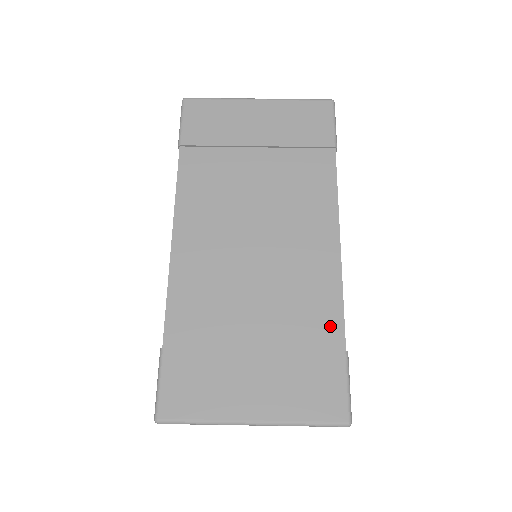
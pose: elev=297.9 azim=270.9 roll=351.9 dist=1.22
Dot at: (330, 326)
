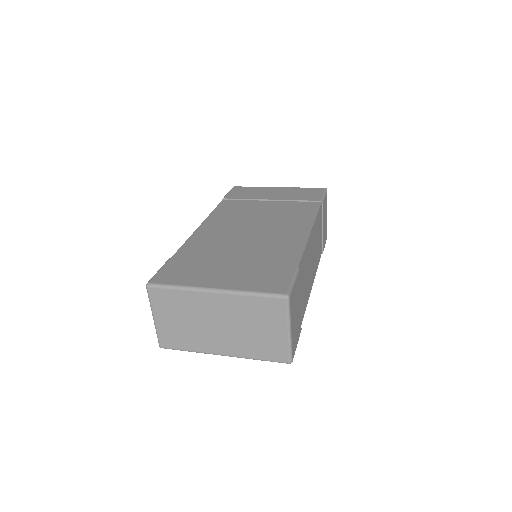
Dot at: (290, 258)
